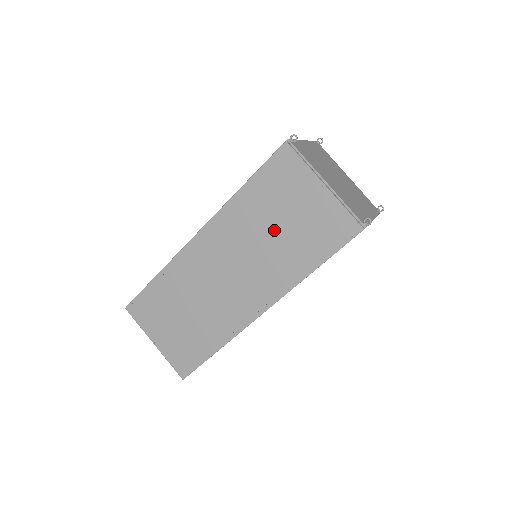
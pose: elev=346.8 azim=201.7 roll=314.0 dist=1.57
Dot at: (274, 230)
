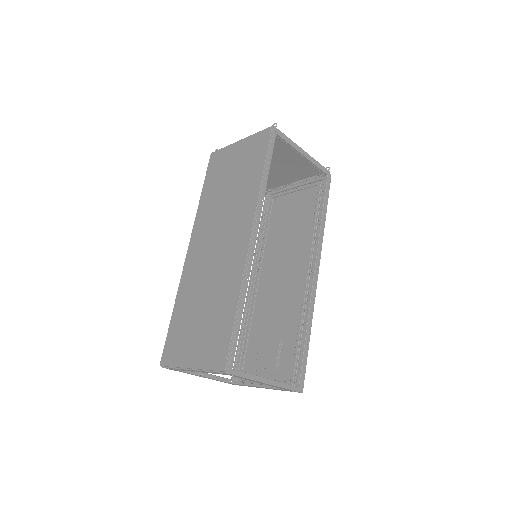
Dot at: (228, 188)
